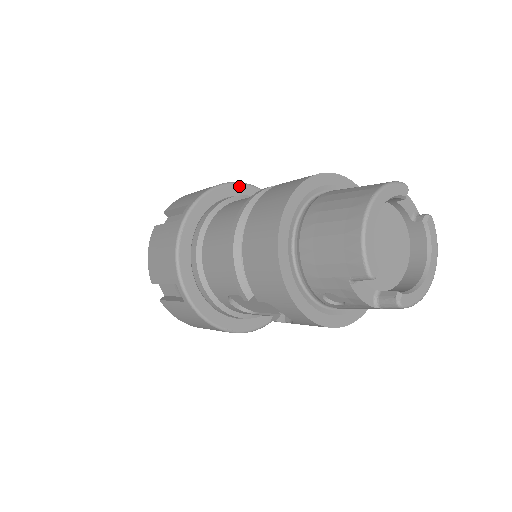
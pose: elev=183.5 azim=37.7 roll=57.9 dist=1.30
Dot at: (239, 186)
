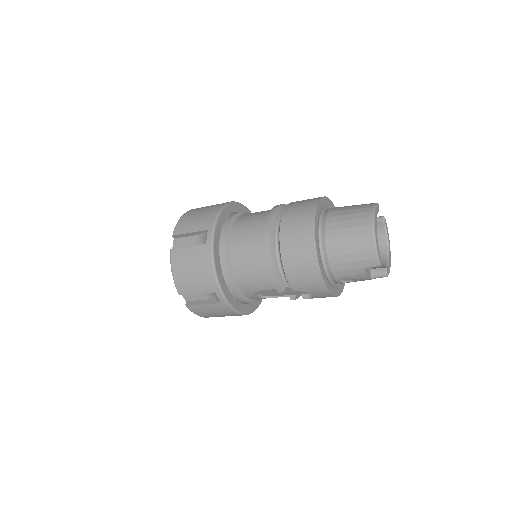
Dot at: (231, 205)
